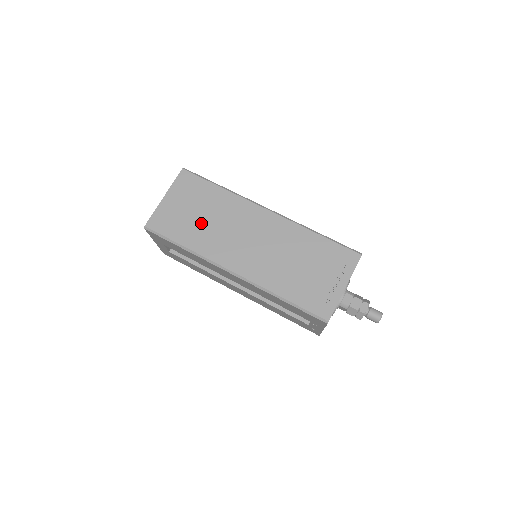
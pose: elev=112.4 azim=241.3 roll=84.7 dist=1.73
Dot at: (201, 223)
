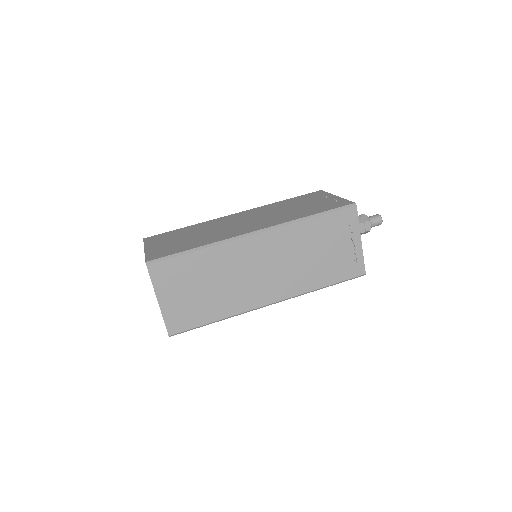
Dot at: (212, 293)
